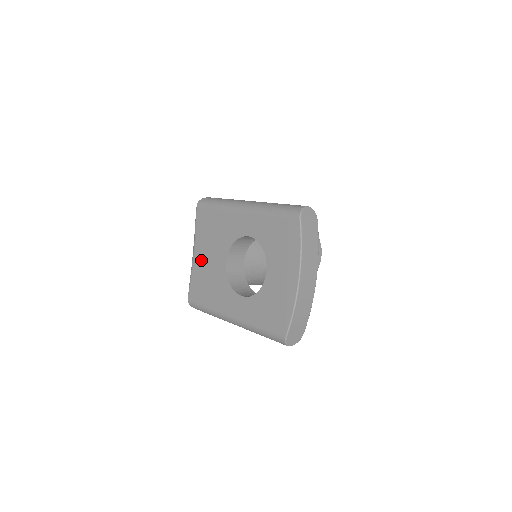
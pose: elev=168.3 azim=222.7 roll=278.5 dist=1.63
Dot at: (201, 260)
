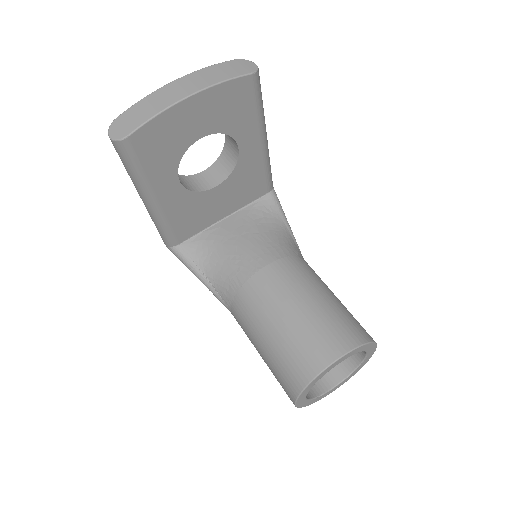
Dot at: occluded
